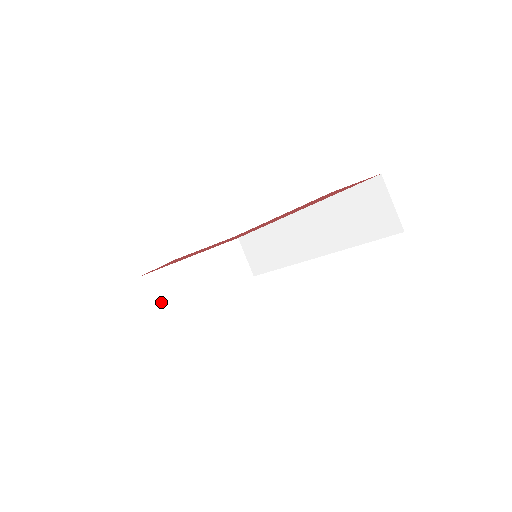
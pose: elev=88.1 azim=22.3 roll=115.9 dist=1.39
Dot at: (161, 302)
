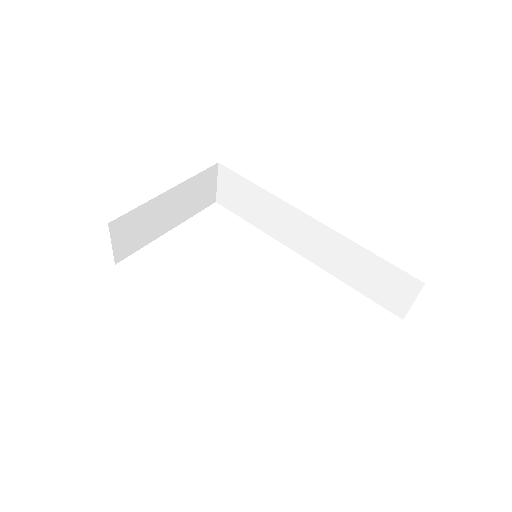
Dot at: (122, 246)
